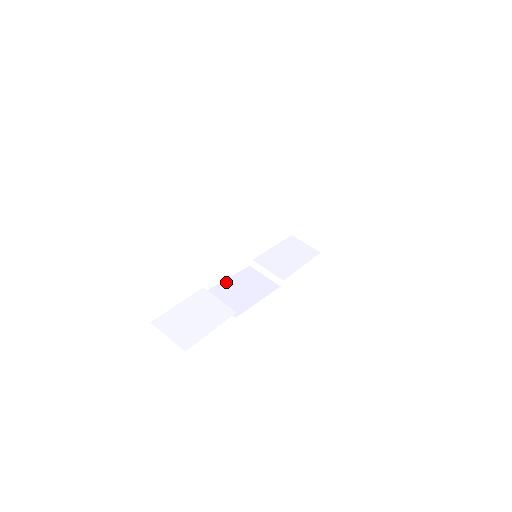
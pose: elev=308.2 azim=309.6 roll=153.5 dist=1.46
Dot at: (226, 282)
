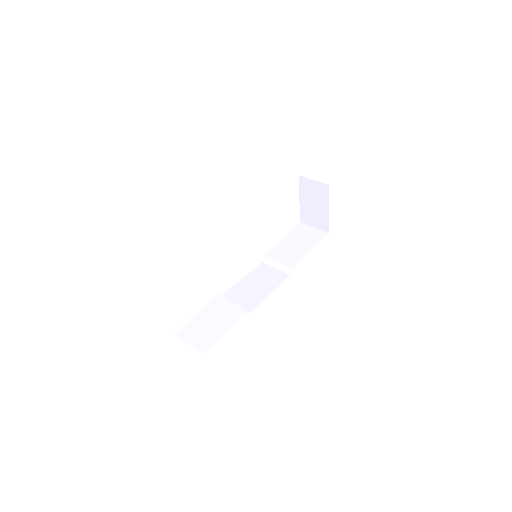
Dot at: (240, 283)
